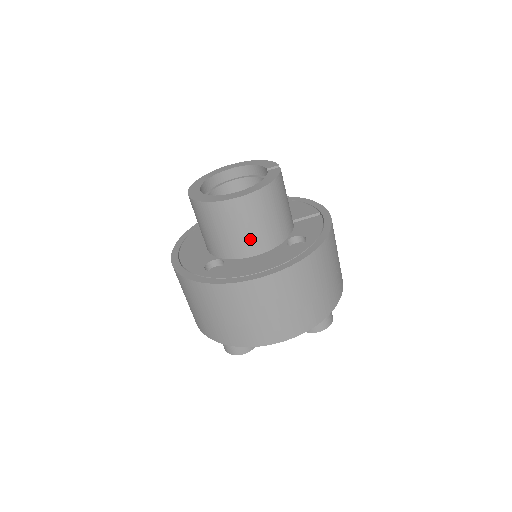
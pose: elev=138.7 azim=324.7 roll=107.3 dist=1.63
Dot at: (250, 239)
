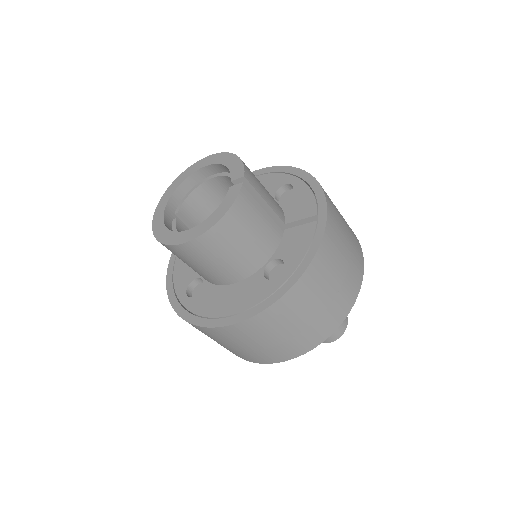
Dot at: (217, 273)
